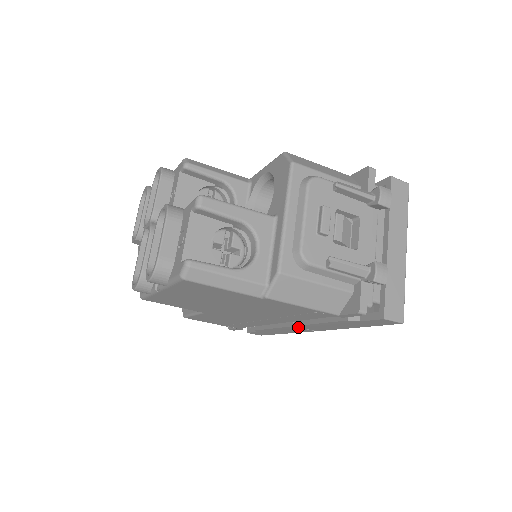
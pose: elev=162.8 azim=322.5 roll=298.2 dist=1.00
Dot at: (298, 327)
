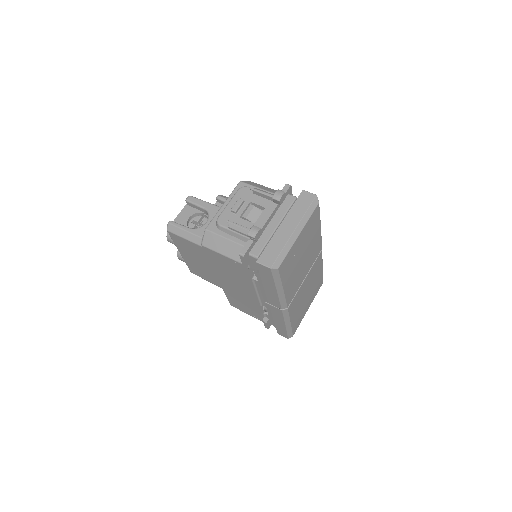
Dot at: (269, 304)
